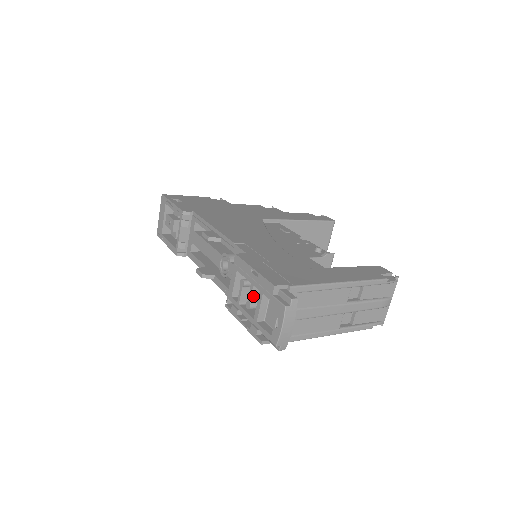
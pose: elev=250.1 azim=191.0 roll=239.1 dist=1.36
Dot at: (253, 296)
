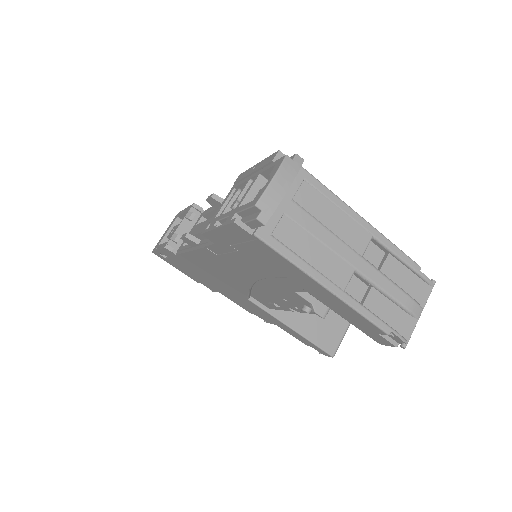
Dot at: occluded
